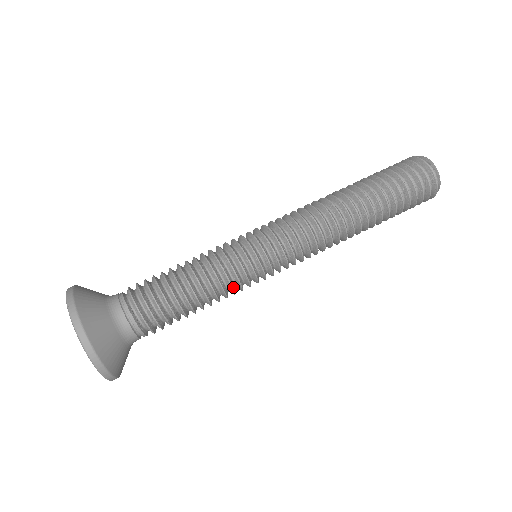
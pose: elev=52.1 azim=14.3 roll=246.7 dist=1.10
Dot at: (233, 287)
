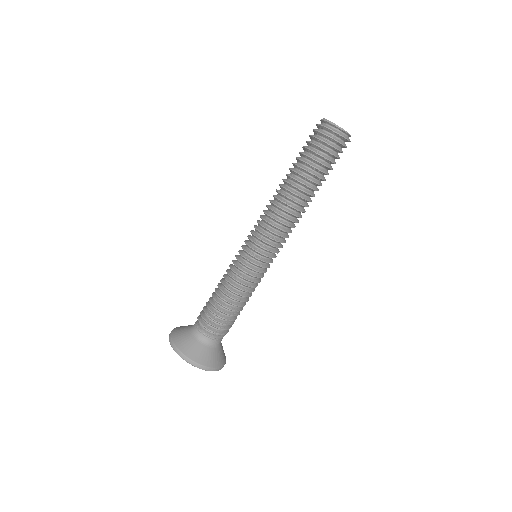
Dot at: occluded
